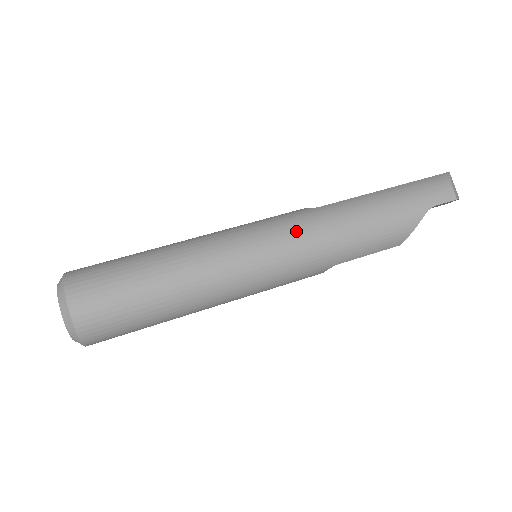
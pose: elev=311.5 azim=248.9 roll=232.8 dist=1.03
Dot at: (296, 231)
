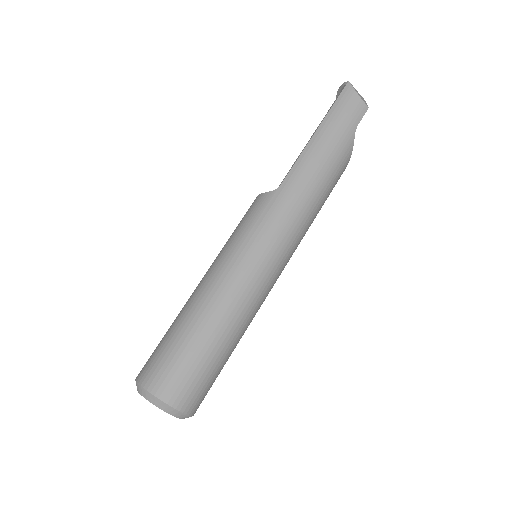
Dot at: (282, 223)
